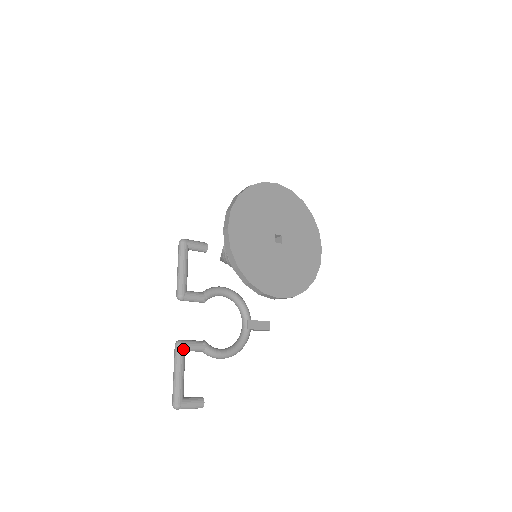
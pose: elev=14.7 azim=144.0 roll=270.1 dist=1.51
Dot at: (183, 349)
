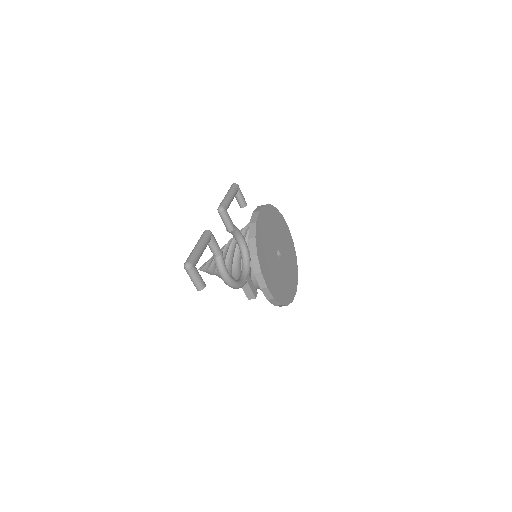
Dot at: (211, 237)
